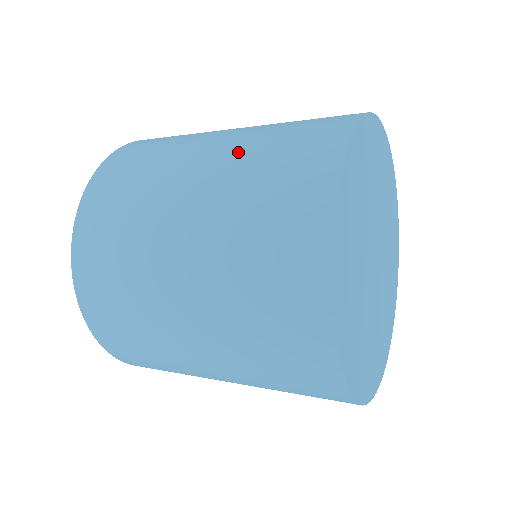
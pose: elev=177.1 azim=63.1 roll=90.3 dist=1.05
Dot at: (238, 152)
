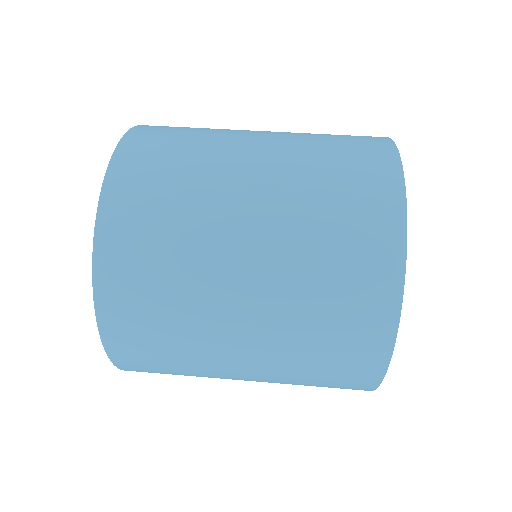
Dot at: (281, 326)
